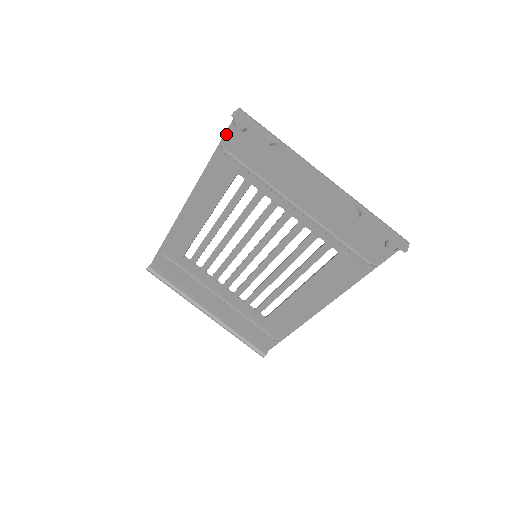
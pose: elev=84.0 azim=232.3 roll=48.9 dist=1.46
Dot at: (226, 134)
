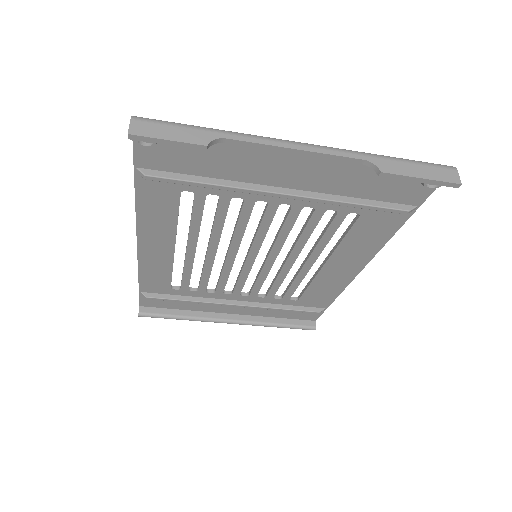
Dot at: (135, 155)
